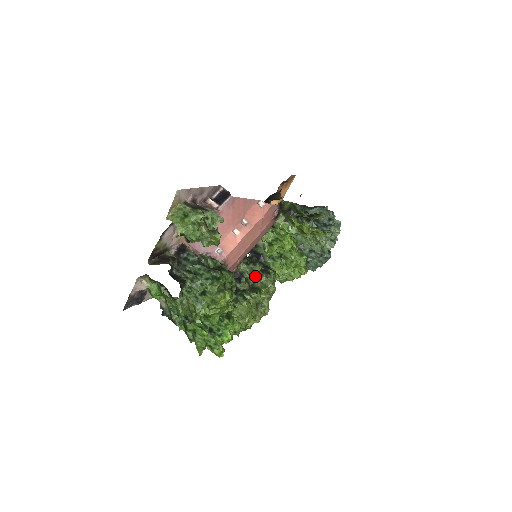
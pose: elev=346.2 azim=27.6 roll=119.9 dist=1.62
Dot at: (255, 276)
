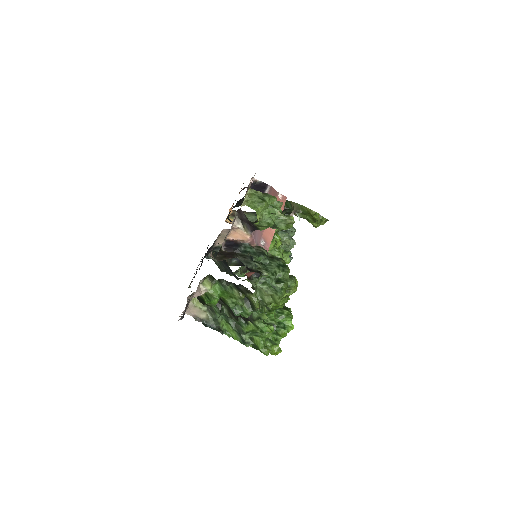
Dot at: occluded
